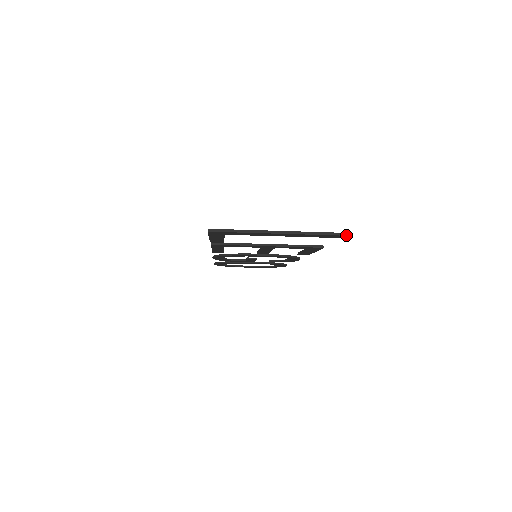
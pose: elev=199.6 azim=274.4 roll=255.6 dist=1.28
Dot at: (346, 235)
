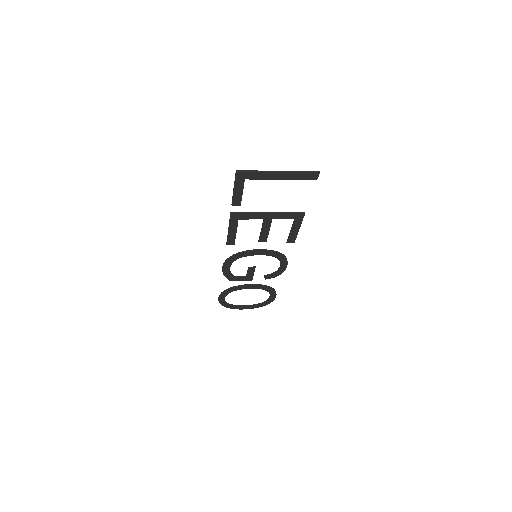
Dot at: (318, 172)
